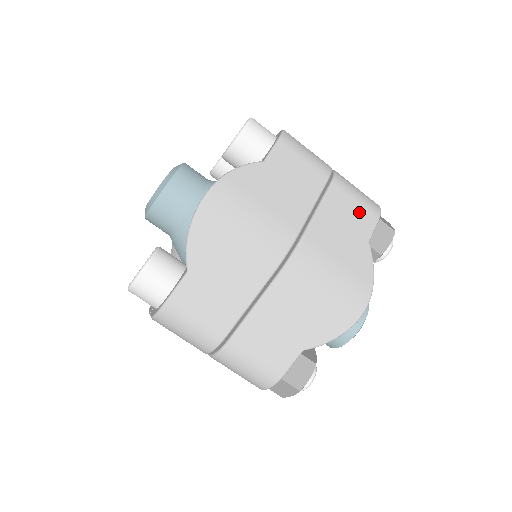
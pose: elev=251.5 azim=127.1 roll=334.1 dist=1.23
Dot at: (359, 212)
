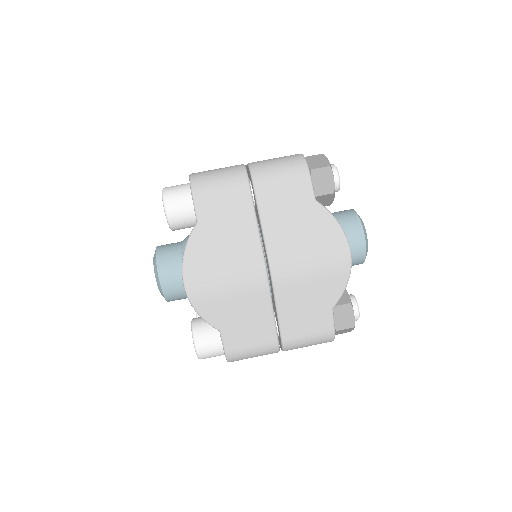
Dot at: (290, 185)
